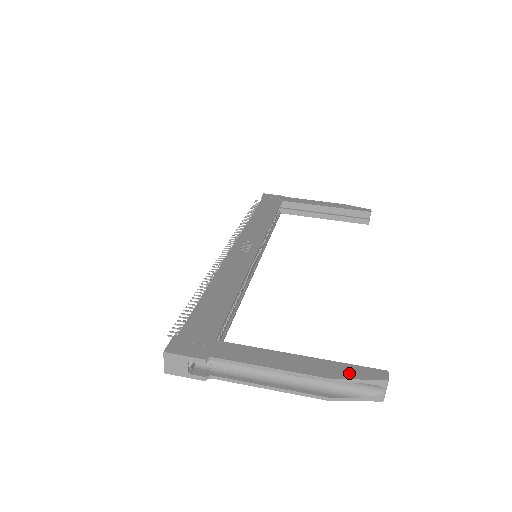
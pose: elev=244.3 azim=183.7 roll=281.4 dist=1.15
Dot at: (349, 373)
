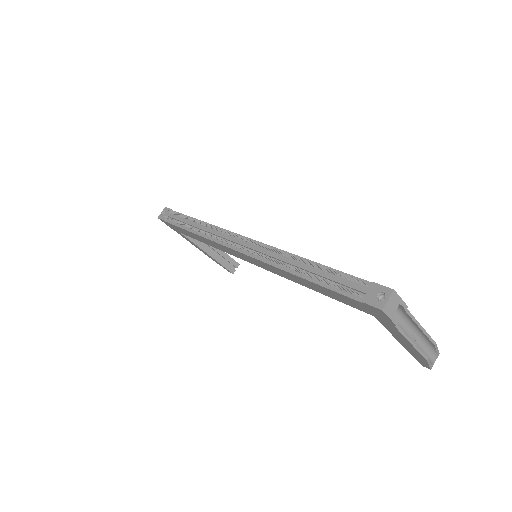
Dot at: occluded
